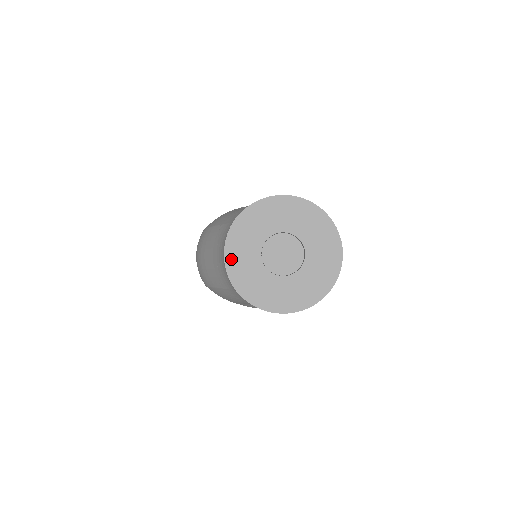
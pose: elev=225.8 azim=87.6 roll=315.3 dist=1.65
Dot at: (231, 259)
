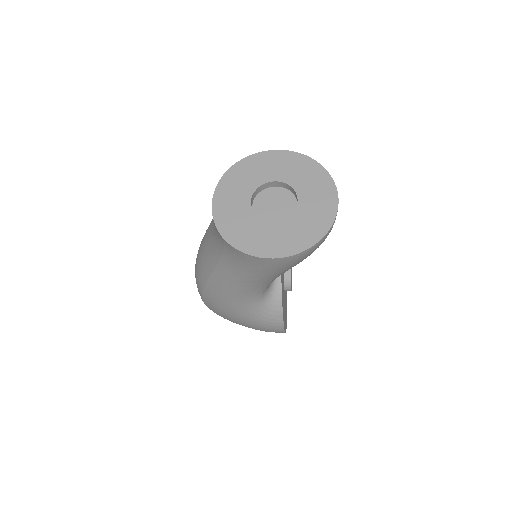
Dot at: (219, 206)
